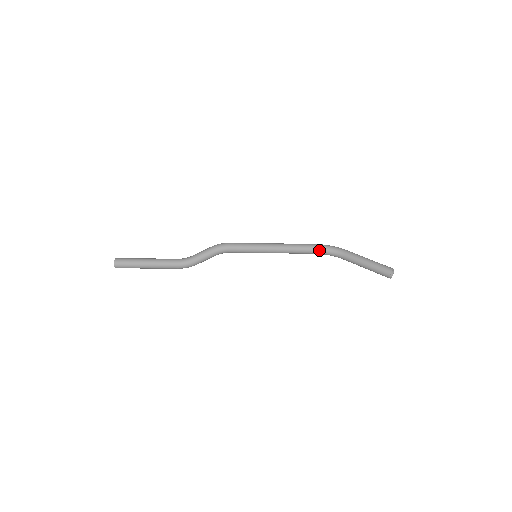
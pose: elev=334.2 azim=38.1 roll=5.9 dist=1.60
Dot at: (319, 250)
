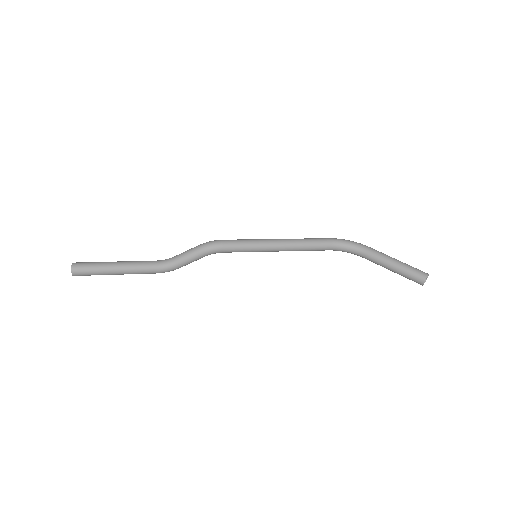
Dot at: (334, 246)
